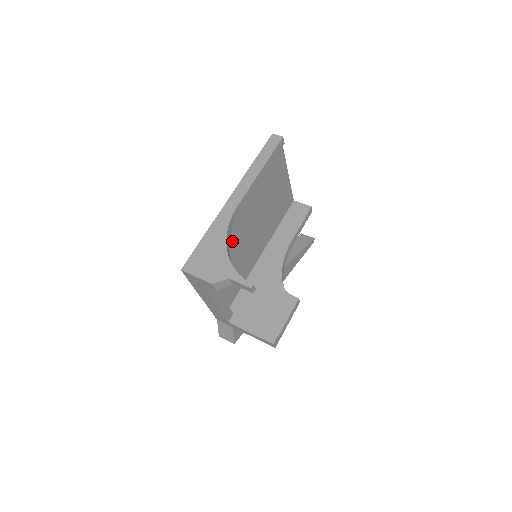
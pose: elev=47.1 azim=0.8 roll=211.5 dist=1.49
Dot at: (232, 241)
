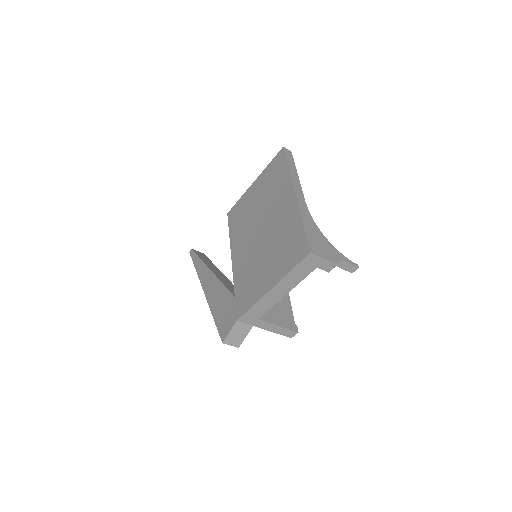
Dot at: occluded
